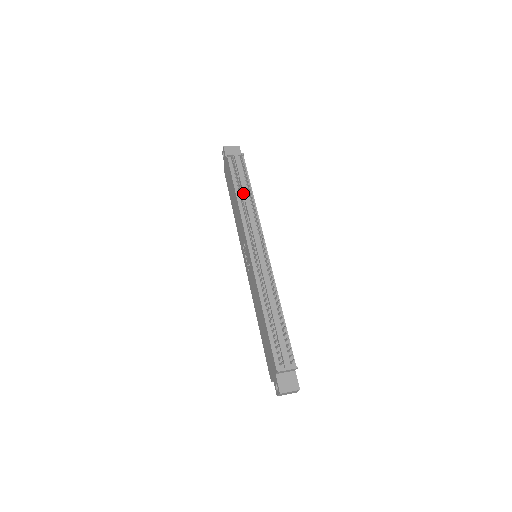
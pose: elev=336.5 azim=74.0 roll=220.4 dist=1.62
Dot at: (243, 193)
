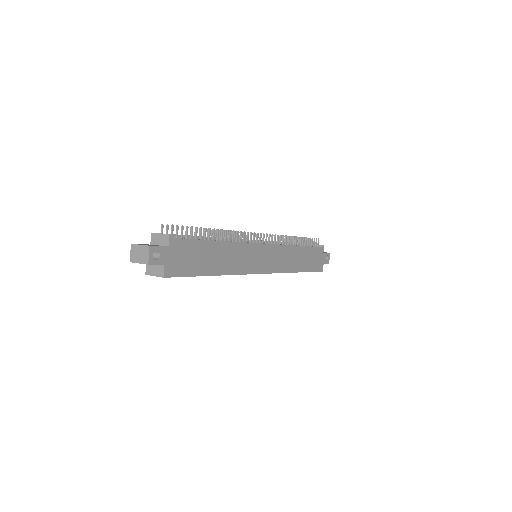
Dot at: occluded
